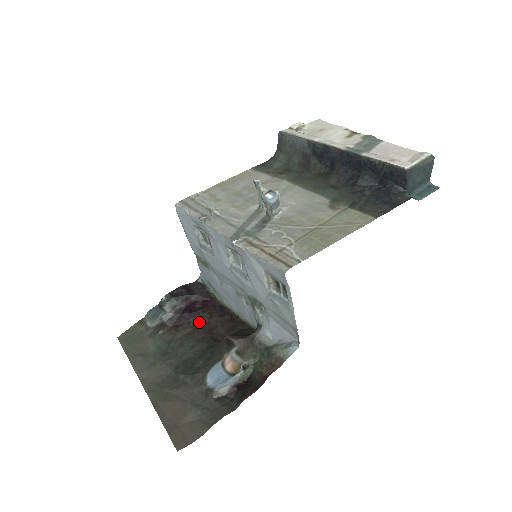
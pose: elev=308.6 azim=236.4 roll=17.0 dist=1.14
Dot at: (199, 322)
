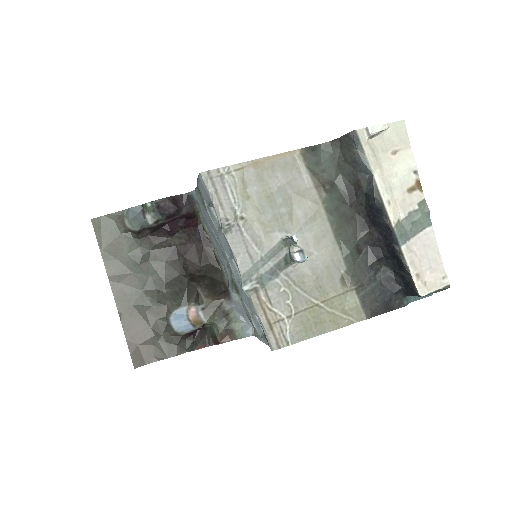
Dot at: (176, 242)
